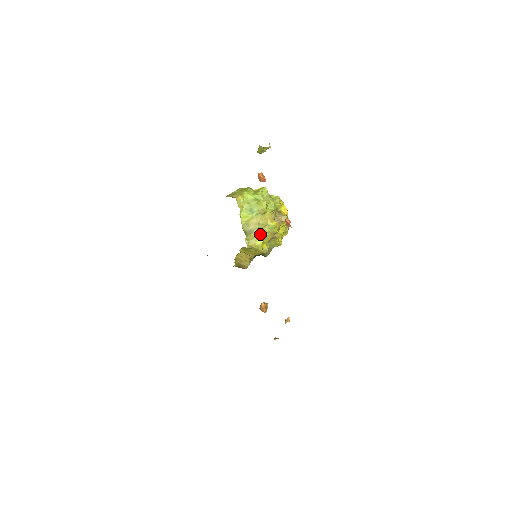
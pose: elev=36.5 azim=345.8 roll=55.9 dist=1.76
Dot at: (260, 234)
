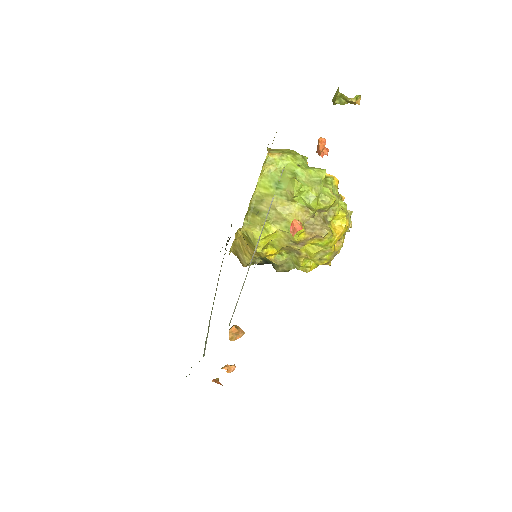
Dot at: (270, 226)
